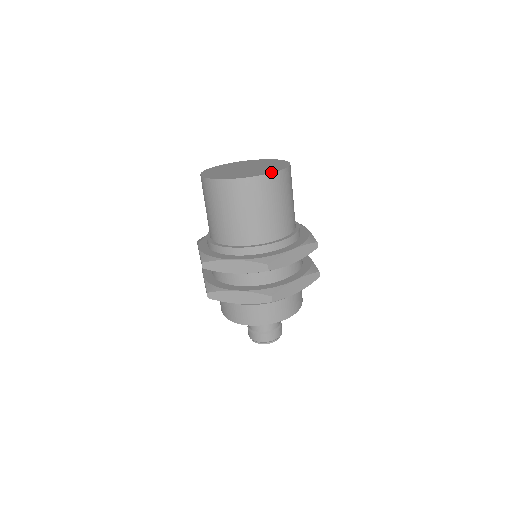
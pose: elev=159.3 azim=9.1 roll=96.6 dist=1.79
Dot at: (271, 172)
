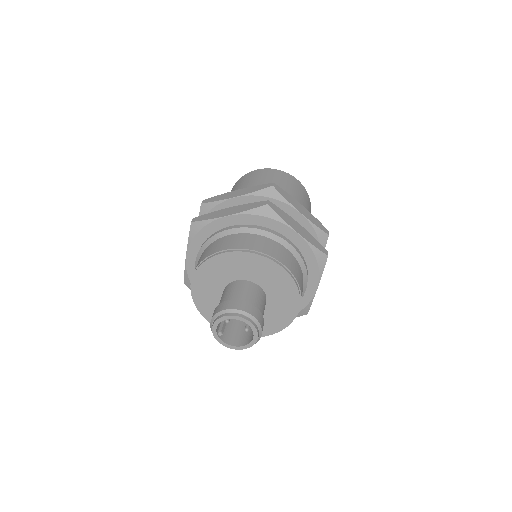
Dot at: occluded
